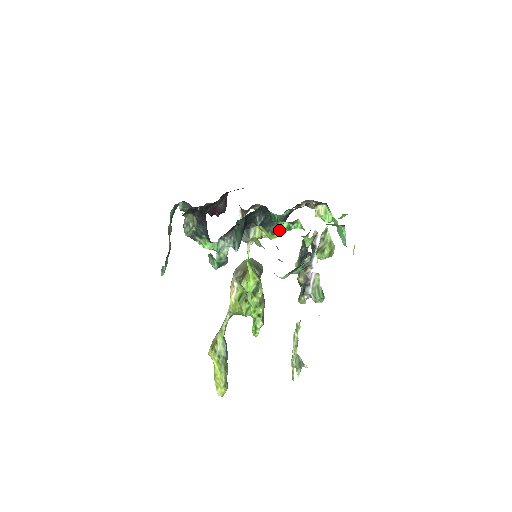
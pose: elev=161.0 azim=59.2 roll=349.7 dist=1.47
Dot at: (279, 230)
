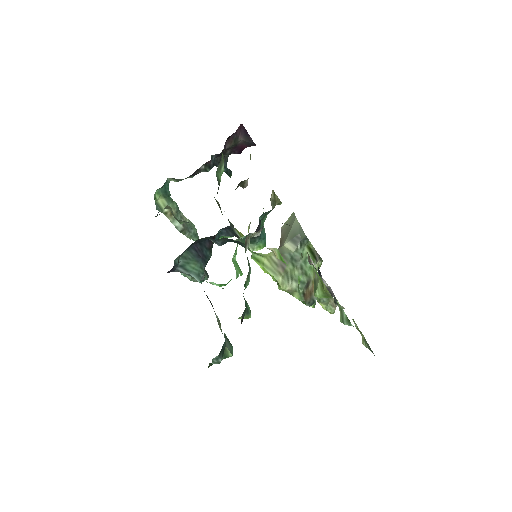
Dot at: (255, 246)
